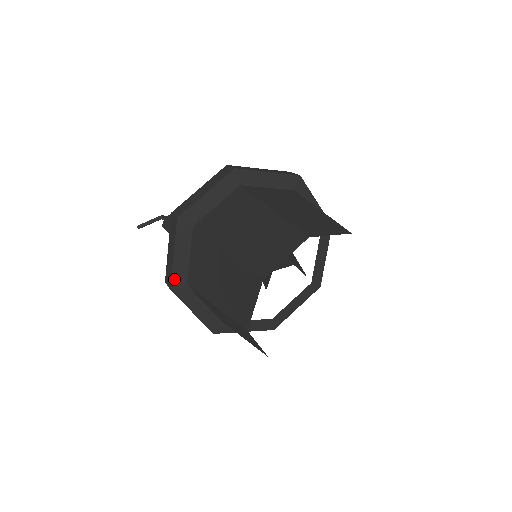
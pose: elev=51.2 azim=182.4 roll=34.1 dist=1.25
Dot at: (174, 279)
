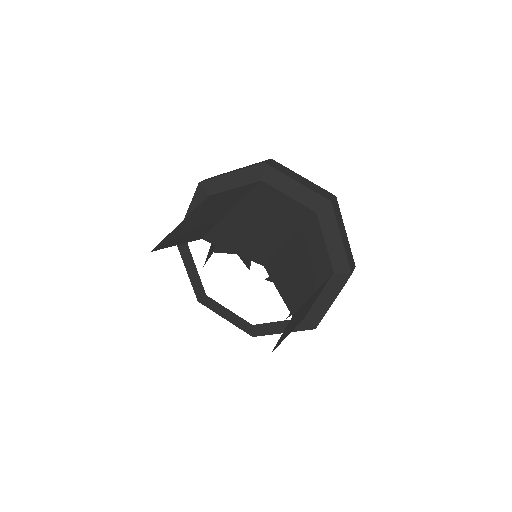
Dot at: occluded
